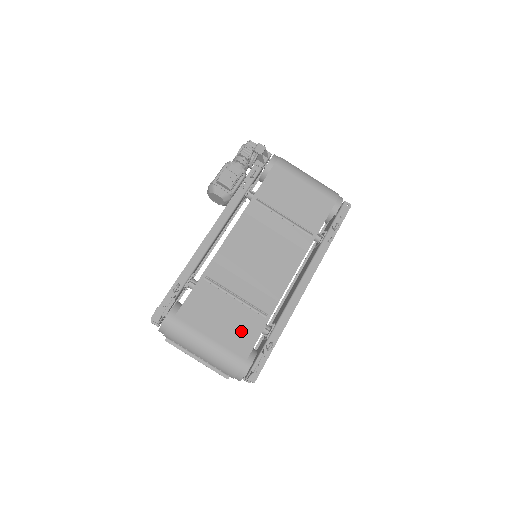
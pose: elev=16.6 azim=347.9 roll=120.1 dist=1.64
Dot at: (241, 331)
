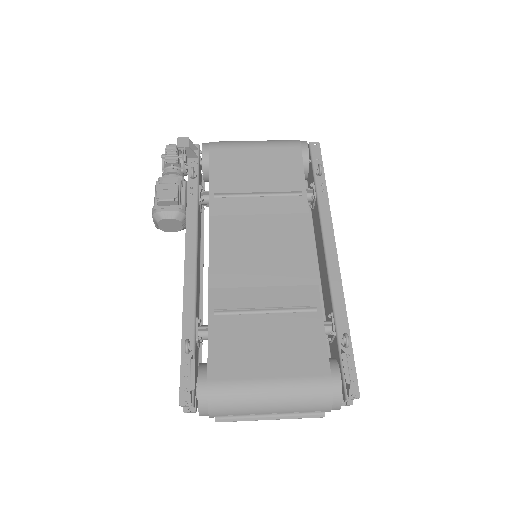
Dot at: (299, 345)
